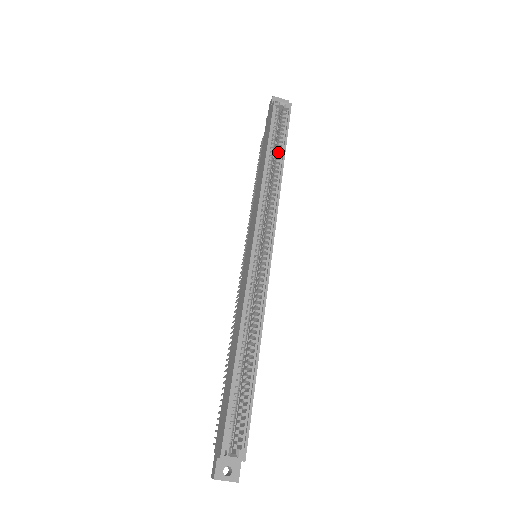
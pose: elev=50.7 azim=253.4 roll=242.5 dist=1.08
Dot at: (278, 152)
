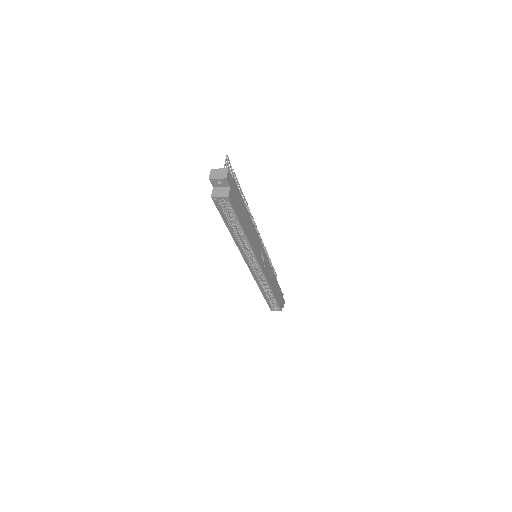
Dot at: occluded
